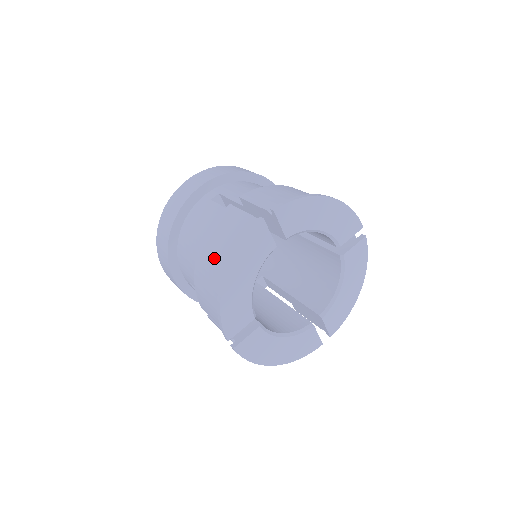
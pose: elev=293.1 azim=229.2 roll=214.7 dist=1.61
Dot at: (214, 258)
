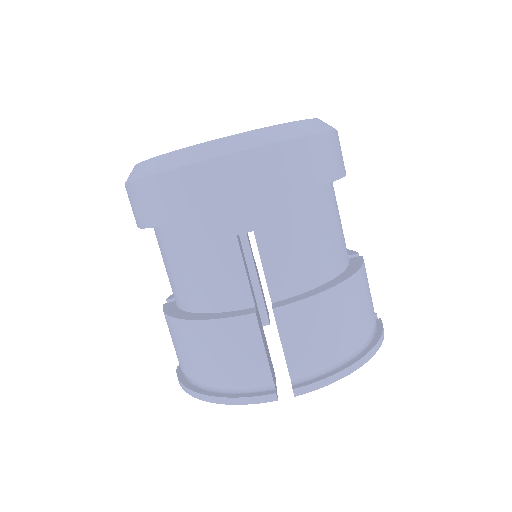
Dot at: (201, 359)
